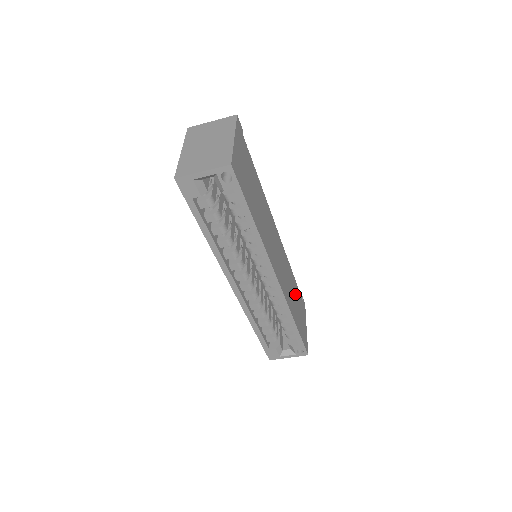
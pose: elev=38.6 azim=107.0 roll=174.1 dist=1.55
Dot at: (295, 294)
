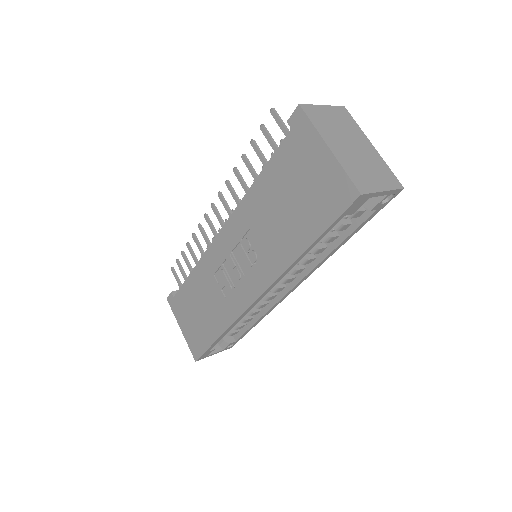
Dot at: occluded
